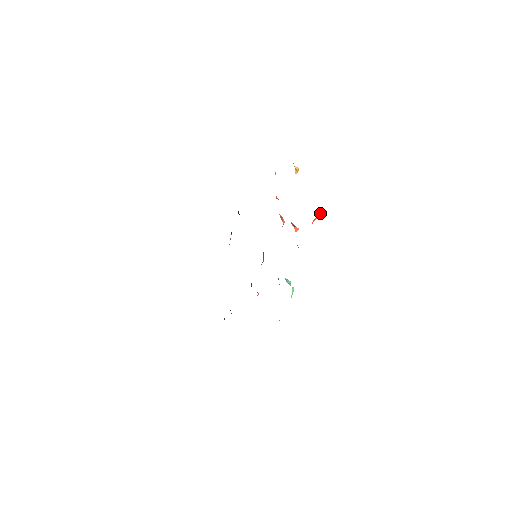
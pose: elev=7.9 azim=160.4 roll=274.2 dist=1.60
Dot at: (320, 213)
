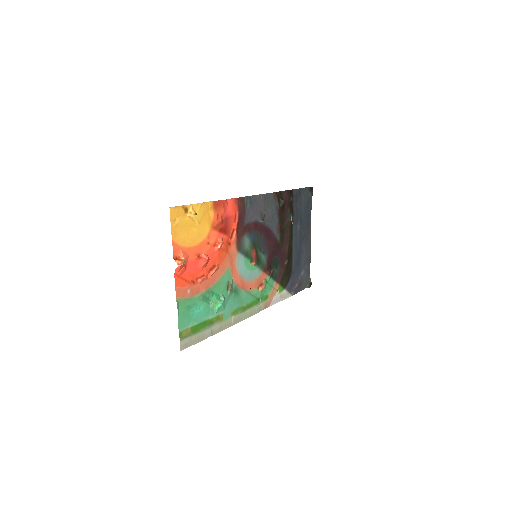
Dot at: (182, 264)
